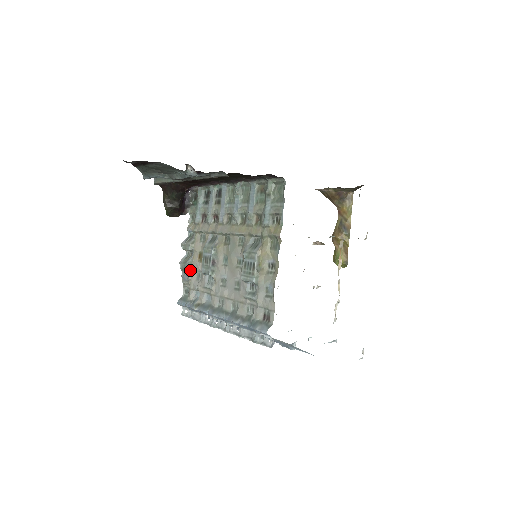
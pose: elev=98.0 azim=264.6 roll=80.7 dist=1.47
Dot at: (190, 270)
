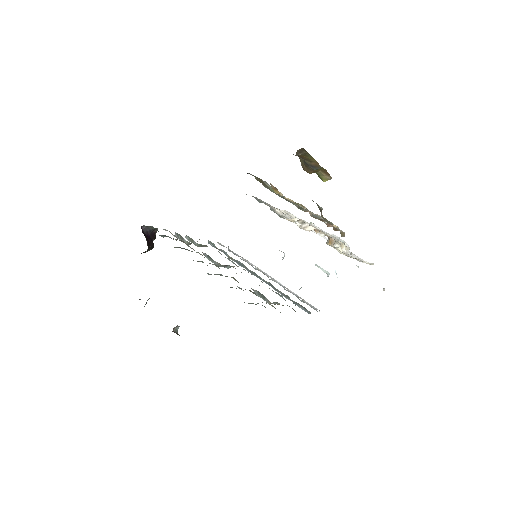
Dot at: (202, 246)
